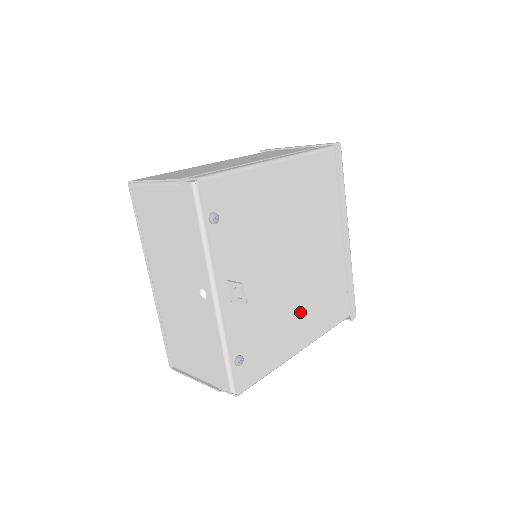
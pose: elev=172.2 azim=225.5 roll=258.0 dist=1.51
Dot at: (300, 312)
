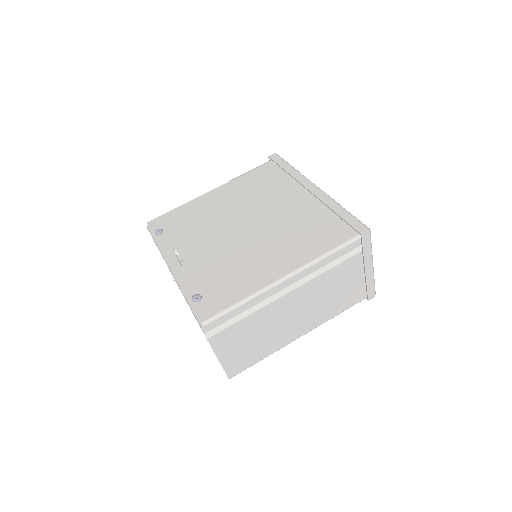
Dot at: (271, 252)
